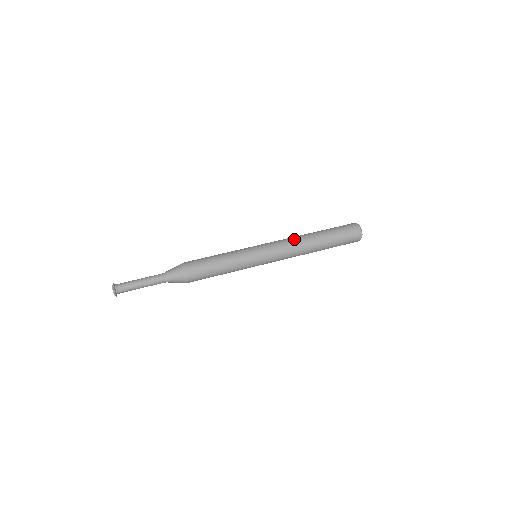
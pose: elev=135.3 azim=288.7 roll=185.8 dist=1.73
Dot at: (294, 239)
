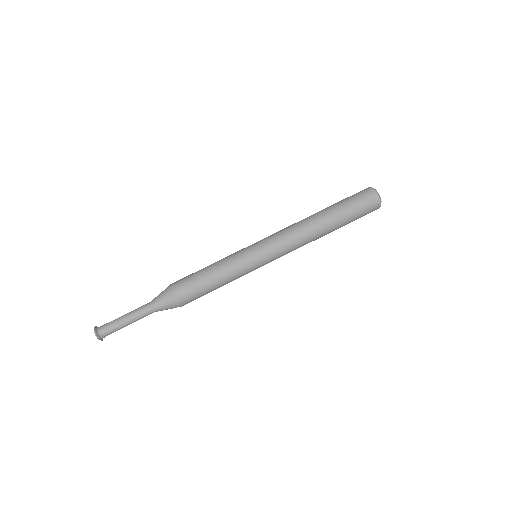
Dot at: (297, 225)
